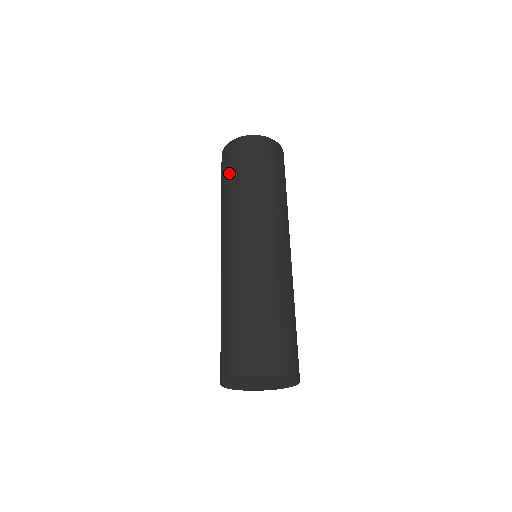
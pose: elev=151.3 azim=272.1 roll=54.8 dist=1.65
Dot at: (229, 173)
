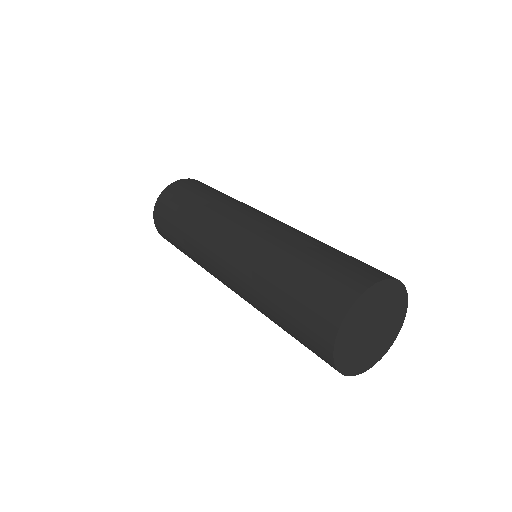
Dot at: (177, 210)
